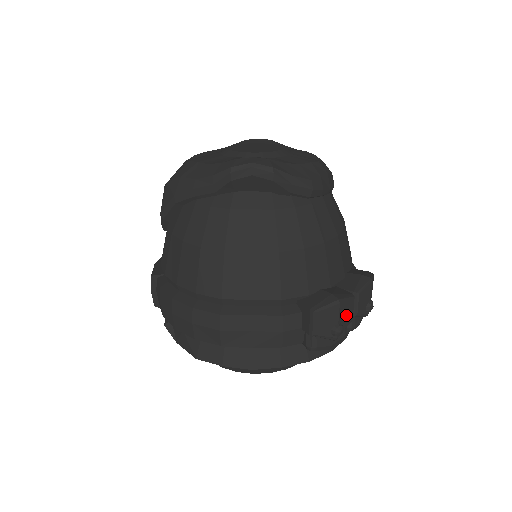
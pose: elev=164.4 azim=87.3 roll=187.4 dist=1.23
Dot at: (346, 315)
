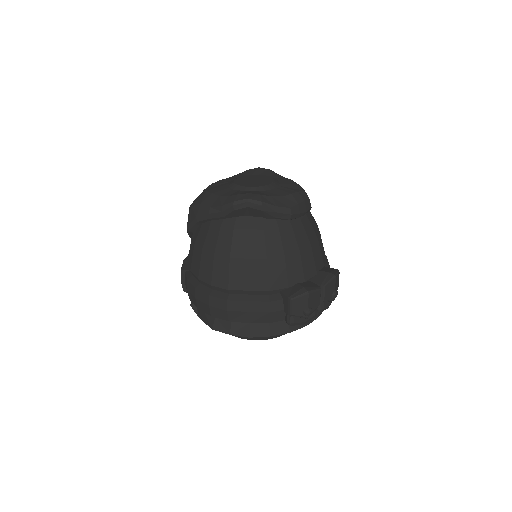
Dot at: (314, 301)
